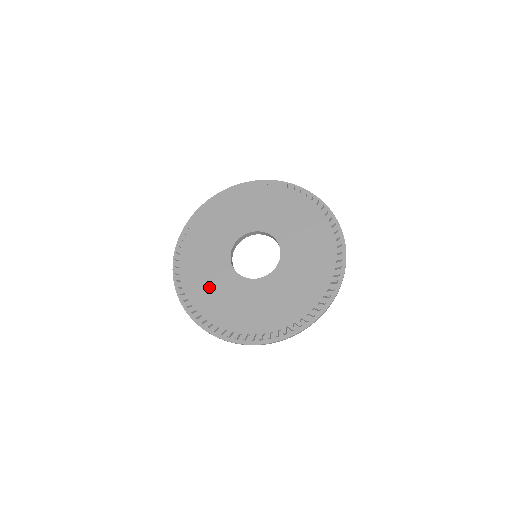
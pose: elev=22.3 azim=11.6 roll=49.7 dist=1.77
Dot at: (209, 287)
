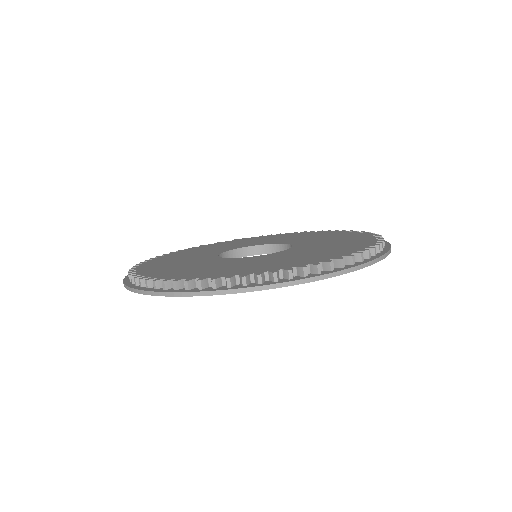
Dot at: (173, 263)
